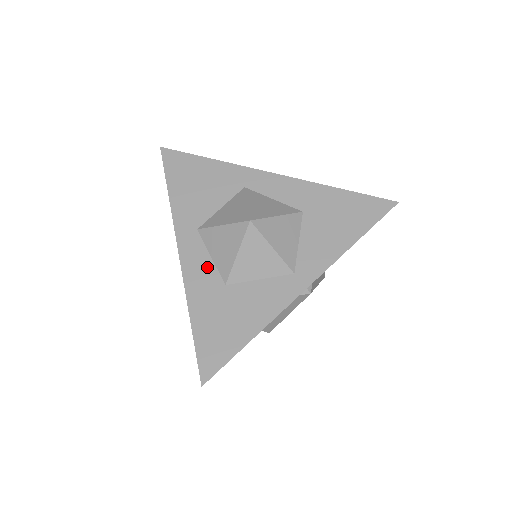
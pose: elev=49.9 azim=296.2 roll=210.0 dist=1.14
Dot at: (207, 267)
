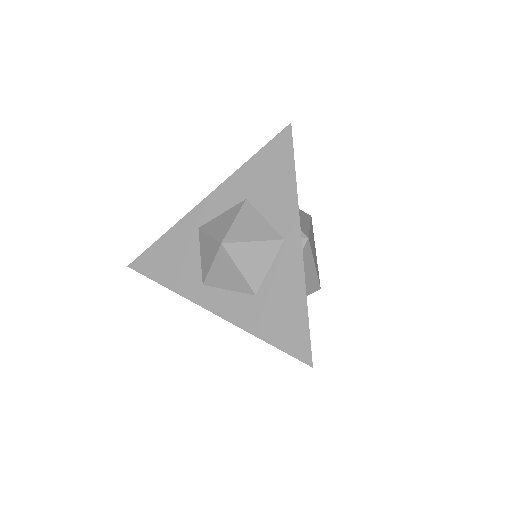
Dot at: (234, 299)
